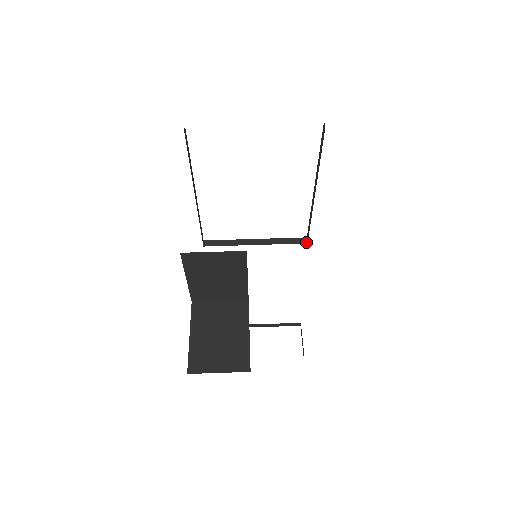
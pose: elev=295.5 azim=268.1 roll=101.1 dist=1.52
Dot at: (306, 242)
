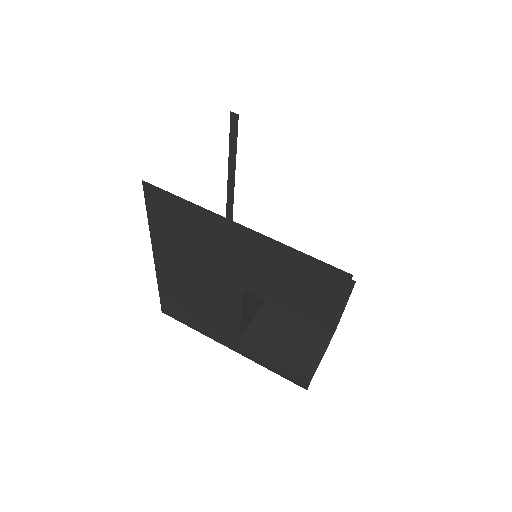
Dot at: occluded
